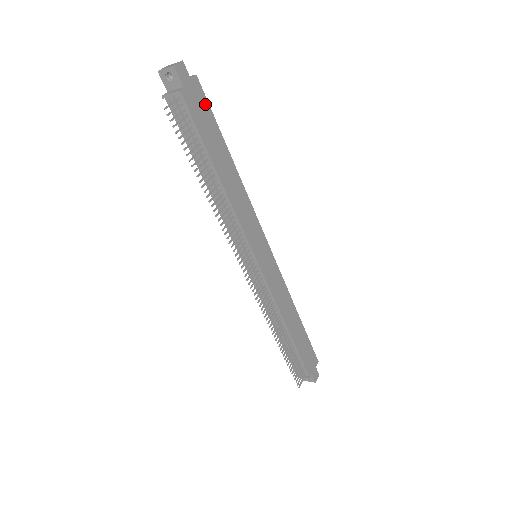
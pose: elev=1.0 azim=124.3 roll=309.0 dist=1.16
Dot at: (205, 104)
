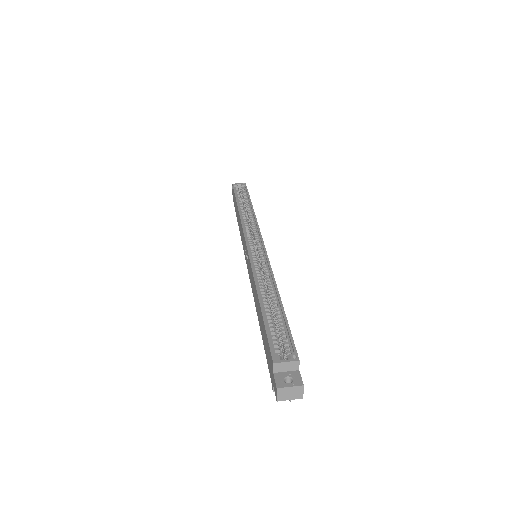
Dot at: (292, 343)
